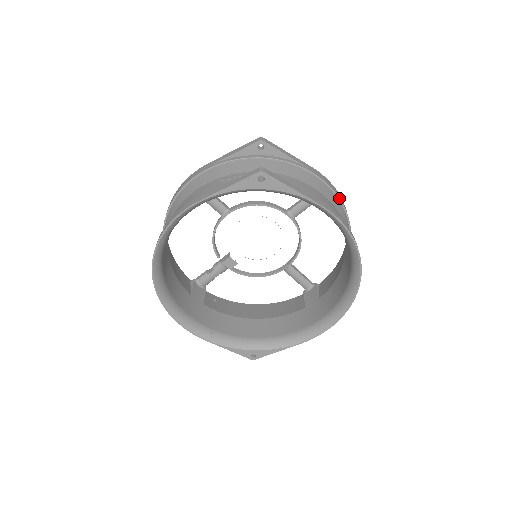
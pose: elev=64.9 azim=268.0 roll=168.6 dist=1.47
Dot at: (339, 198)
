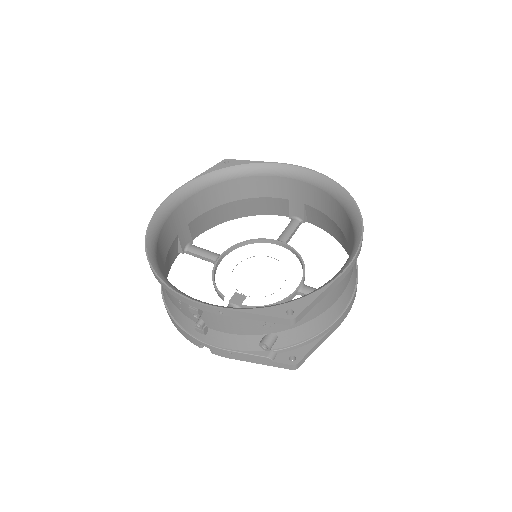
Dot at: occluded
